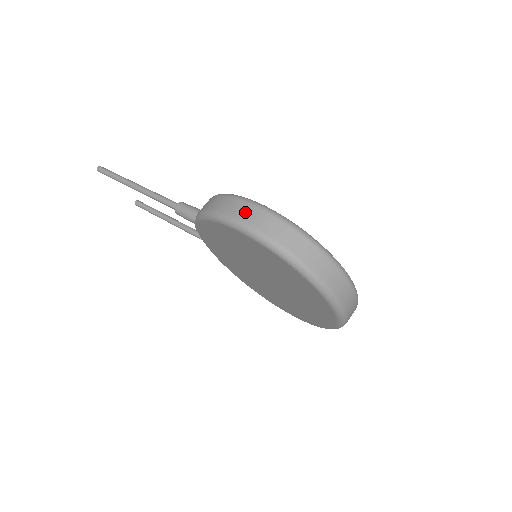
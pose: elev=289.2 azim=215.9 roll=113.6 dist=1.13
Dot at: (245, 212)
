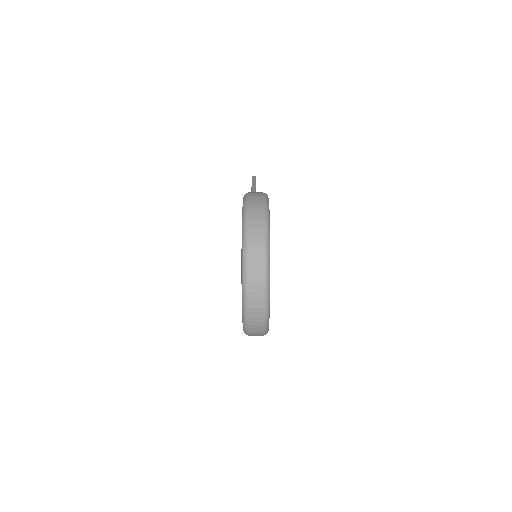
Dot at: (256, 196)
